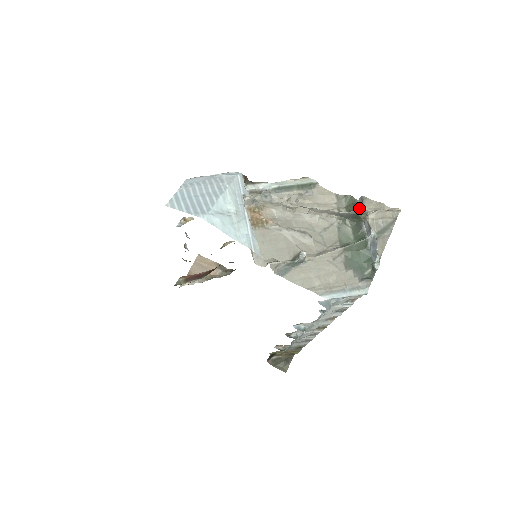
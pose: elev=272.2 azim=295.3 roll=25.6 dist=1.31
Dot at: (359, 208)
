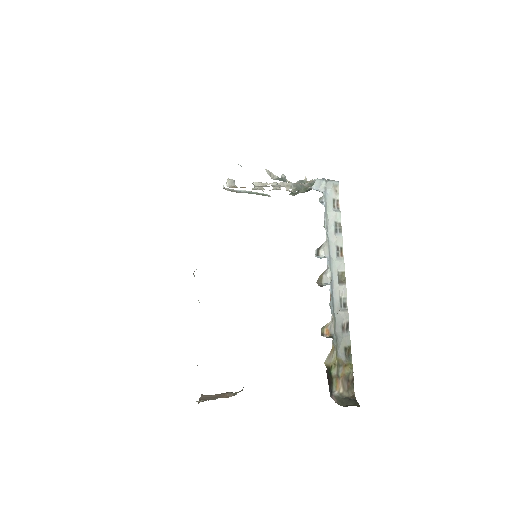
Dot at: occluded
